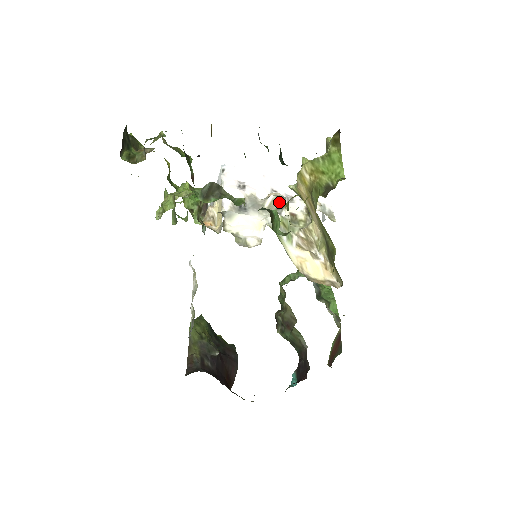
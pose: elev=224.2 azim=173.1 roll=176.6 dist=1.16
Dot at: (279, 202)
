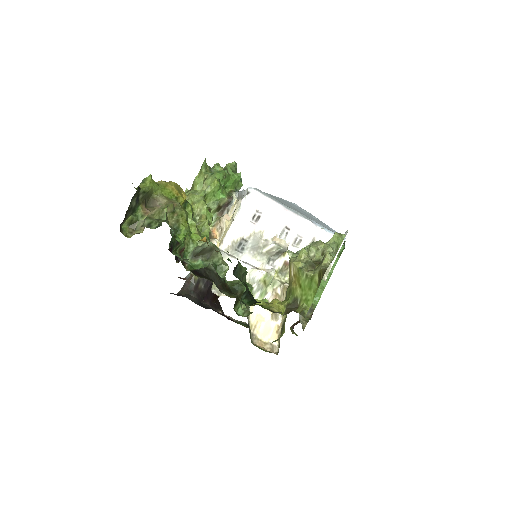
Dot at: (278, 251)
